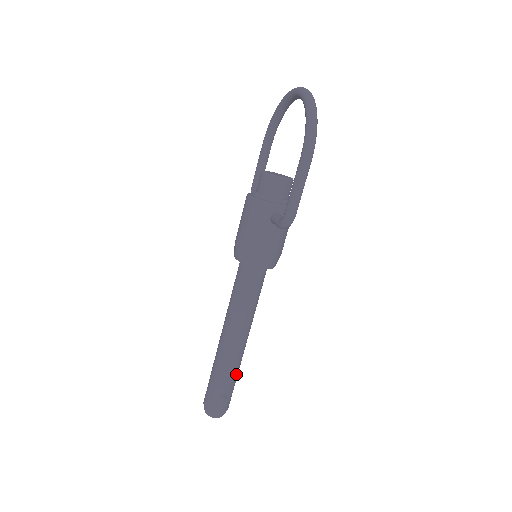
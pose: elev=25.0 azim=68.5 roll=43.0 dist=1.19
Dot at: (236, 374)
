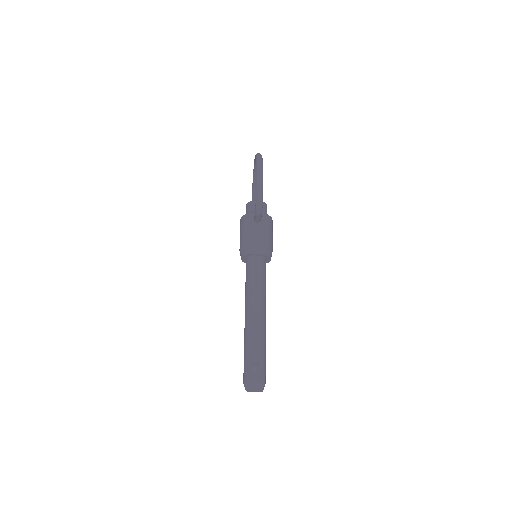
Dot at: (262, 345)
